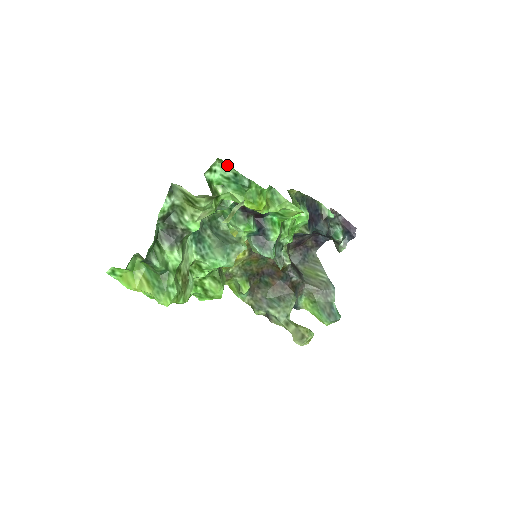
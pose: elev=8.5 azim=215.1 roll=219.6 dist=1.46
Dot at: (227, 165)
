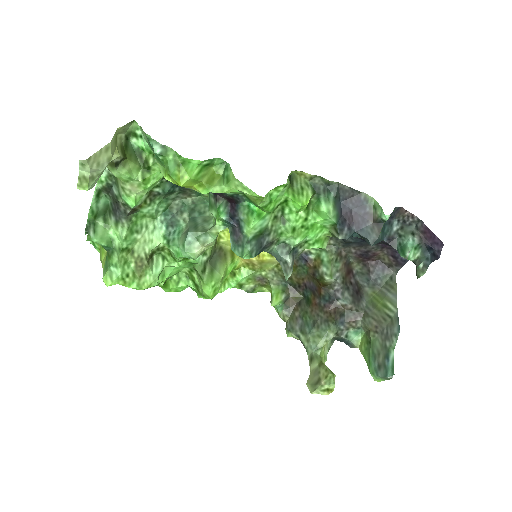
Dot at: (141, 127)
